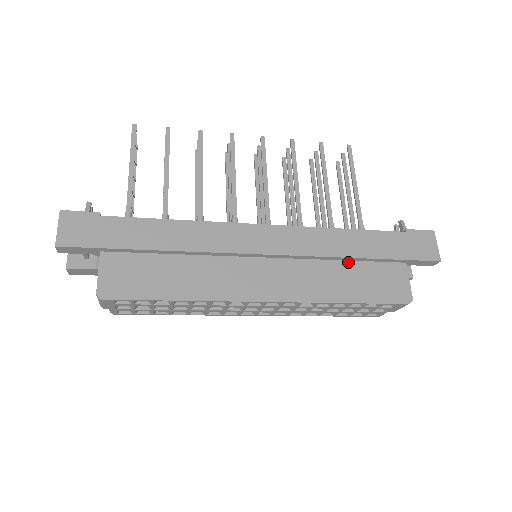
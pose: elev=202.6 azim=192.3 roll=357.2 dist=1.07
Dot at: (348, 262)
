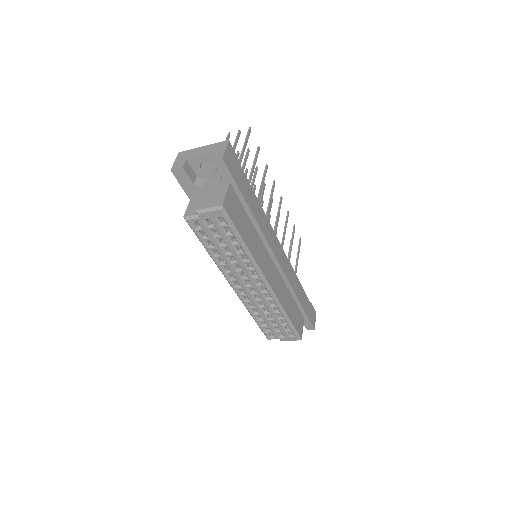
Dot at: (292, 297)
